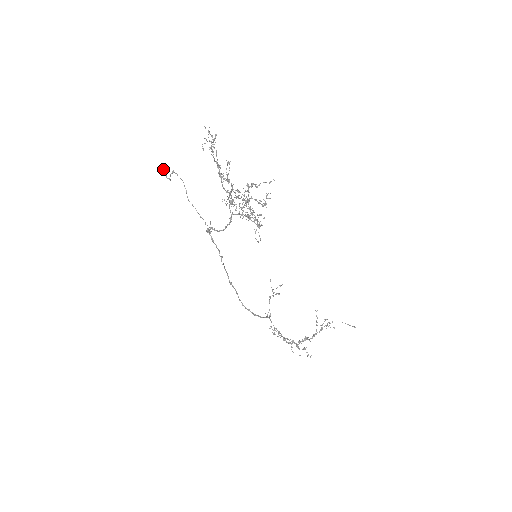
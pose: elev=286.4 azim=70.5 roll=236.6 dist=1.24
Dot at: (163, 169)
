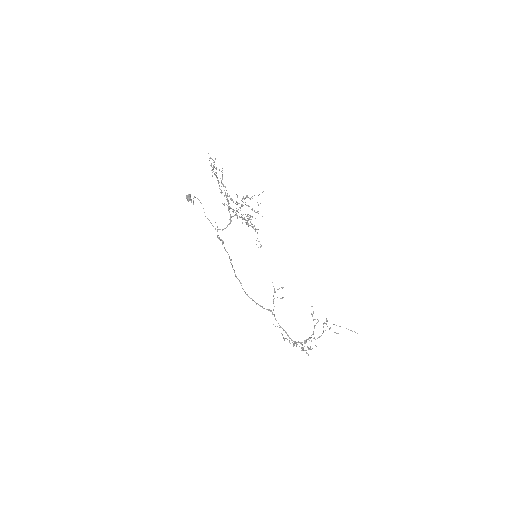
Dot at: (189, 197)
